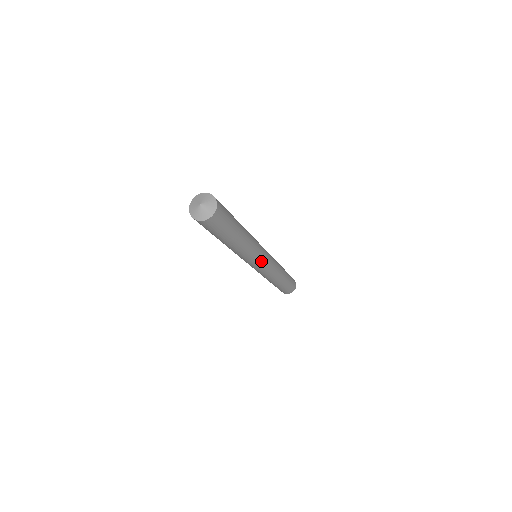
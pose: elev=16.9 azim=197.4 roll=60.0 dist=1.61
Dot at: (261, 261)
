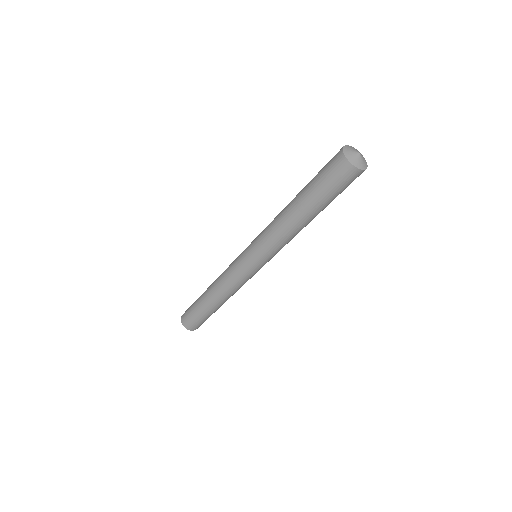
Dot at: occluded
